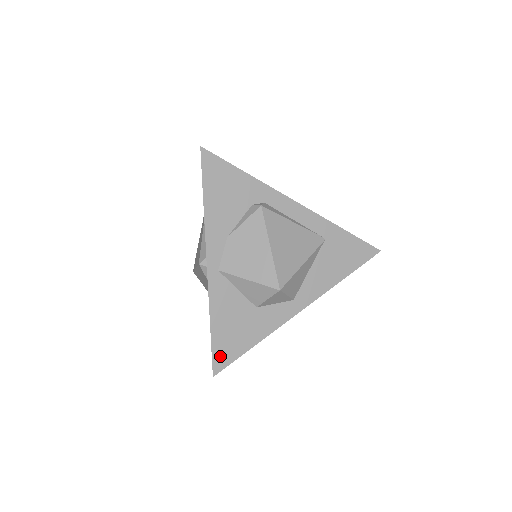
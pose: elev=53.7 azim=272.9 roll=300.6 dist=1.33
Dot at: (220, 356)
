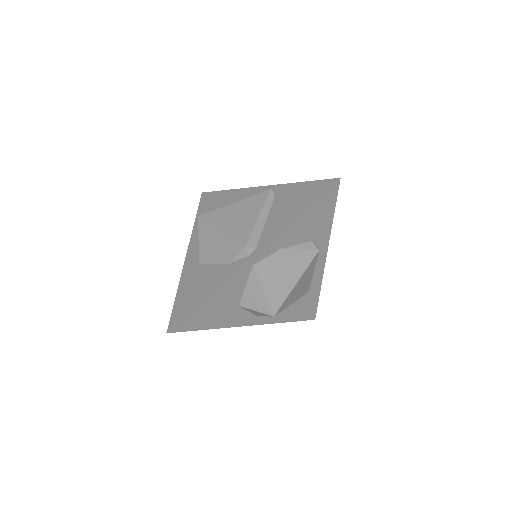
Dot at: (187, 322)
